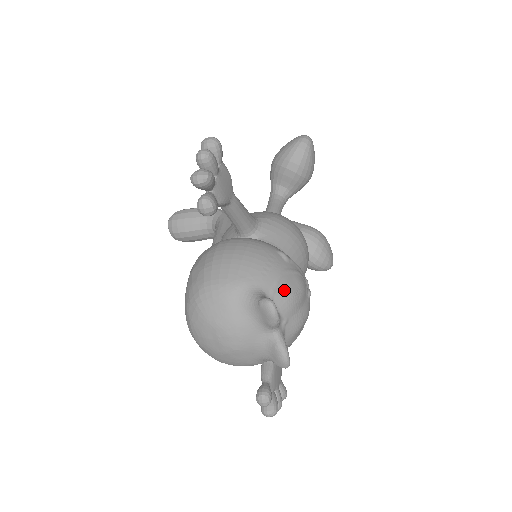
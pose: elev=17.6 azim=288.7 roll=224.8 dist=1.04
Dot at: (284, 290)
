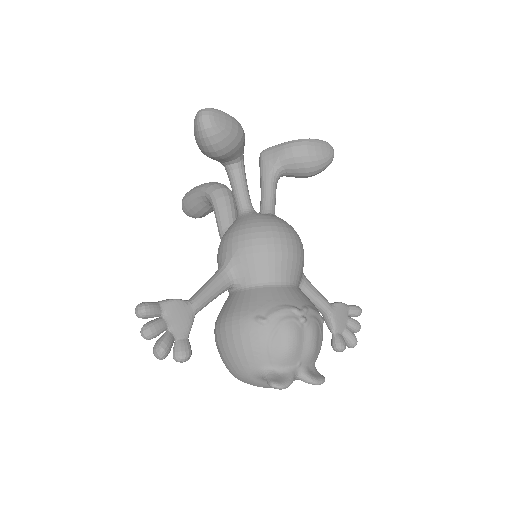
Dot at: (280, 353)
